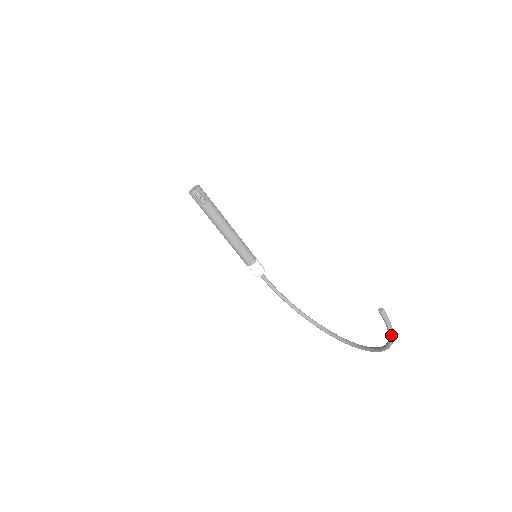
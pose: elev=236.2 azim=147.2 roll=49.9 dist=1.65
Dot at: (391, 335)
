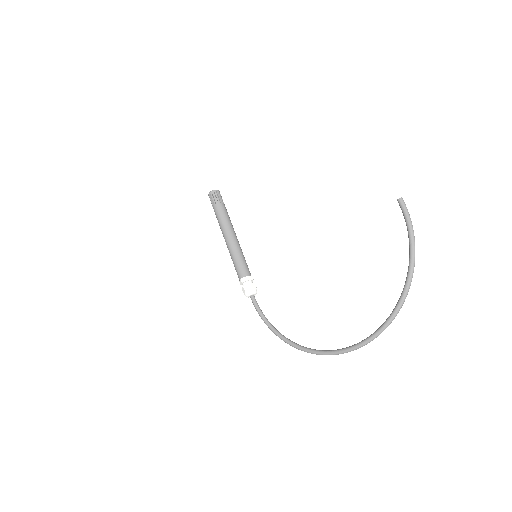
Dot at: (412, 240)
